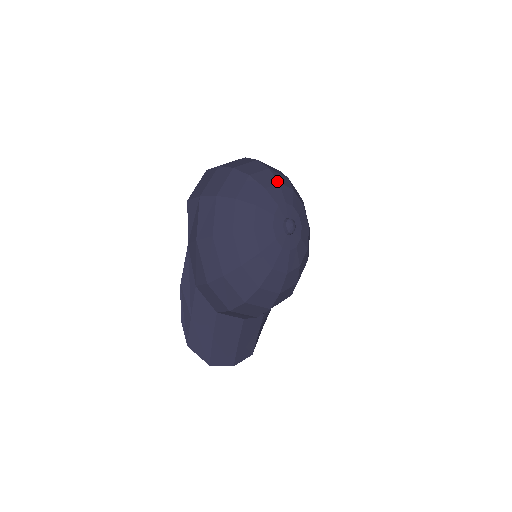
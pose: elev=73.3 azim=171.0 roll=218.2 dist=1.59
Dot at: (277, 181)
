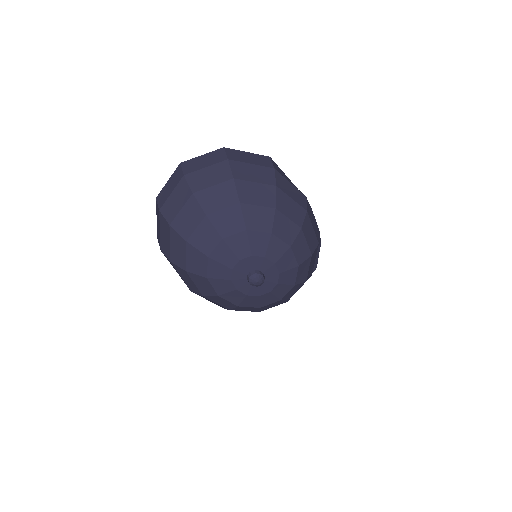
Dot at: (219, 237)
